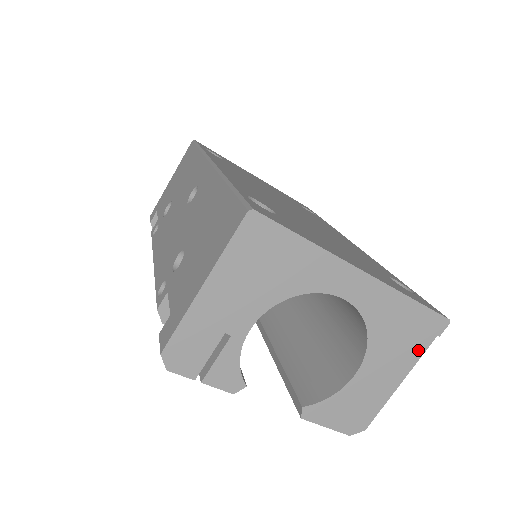
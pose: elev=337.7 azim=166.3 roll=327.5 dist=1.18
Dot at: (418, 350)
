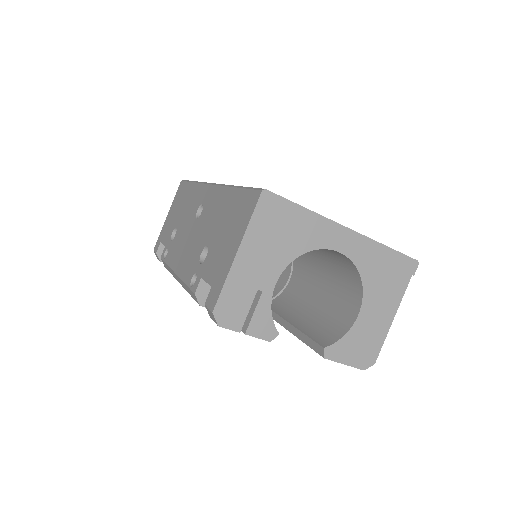
Dot at: (401, 289)
